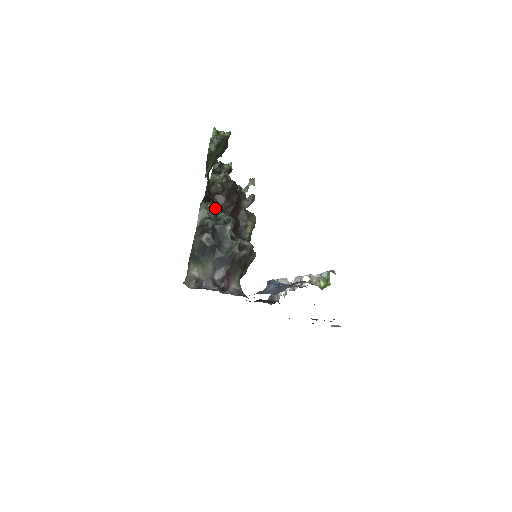
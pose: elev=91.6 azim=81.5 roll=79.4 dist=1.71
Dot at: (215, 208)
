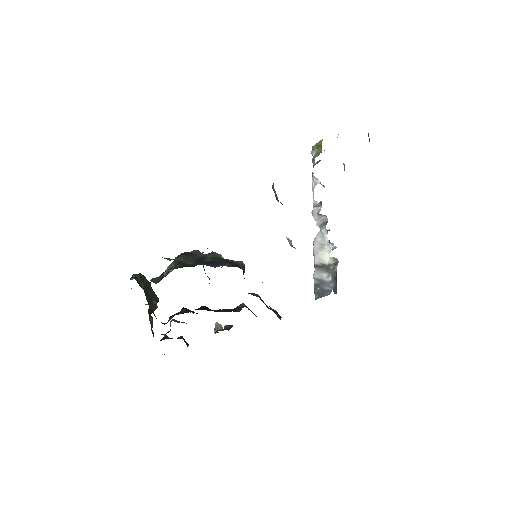
Dot at: occluded
